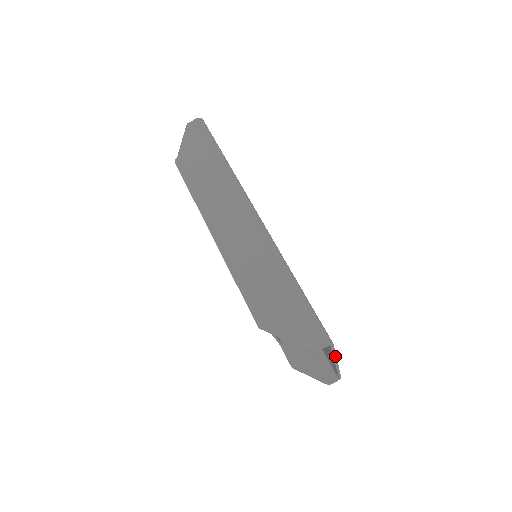
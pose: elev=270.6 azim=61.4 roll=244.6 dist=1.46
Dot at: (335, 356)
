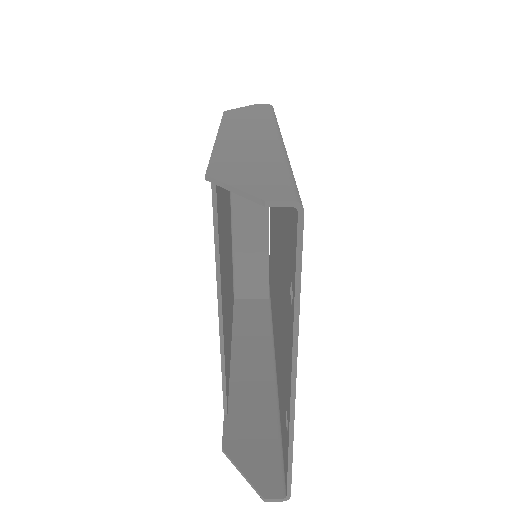
Dot at: (297, 311)
